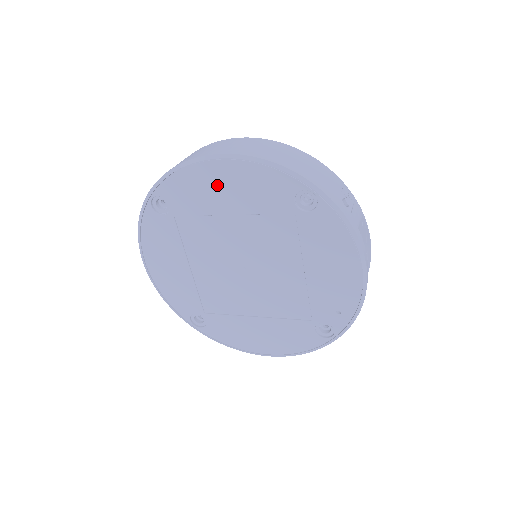
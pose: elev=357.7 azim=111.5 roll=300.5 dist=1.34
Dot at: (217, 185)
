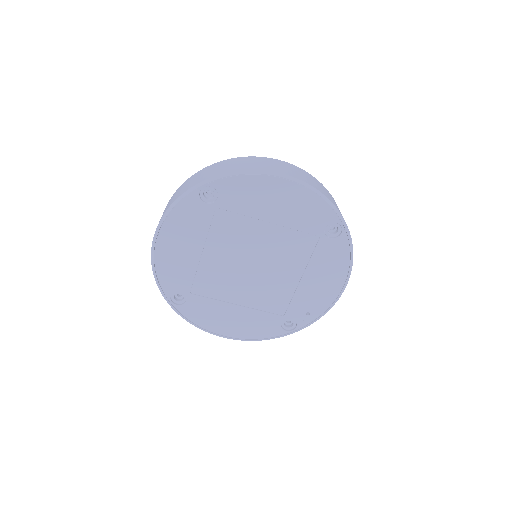
Dot at: (273, 197)
